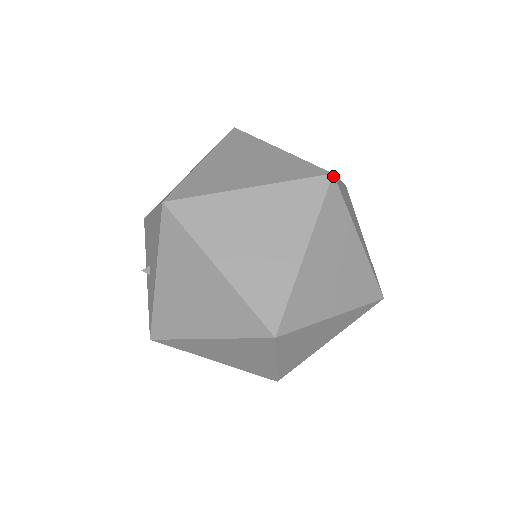
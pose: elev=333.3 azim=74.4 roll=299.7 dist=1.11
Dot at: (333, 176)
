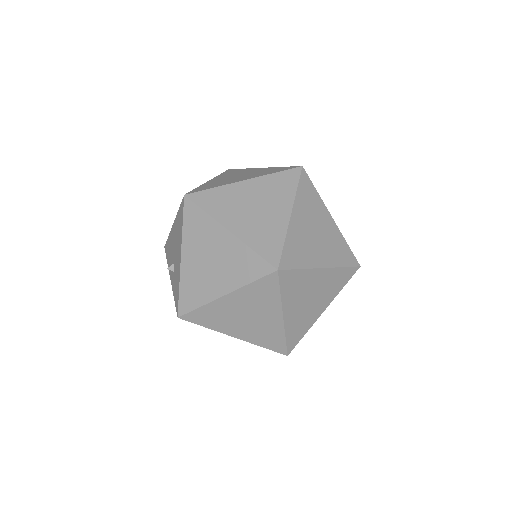
Dot at: (303, 168)
